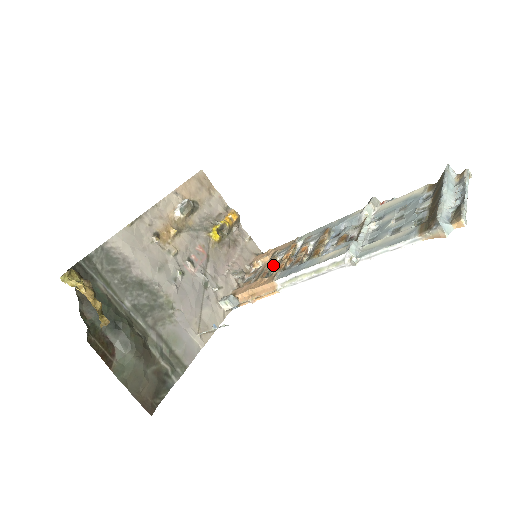
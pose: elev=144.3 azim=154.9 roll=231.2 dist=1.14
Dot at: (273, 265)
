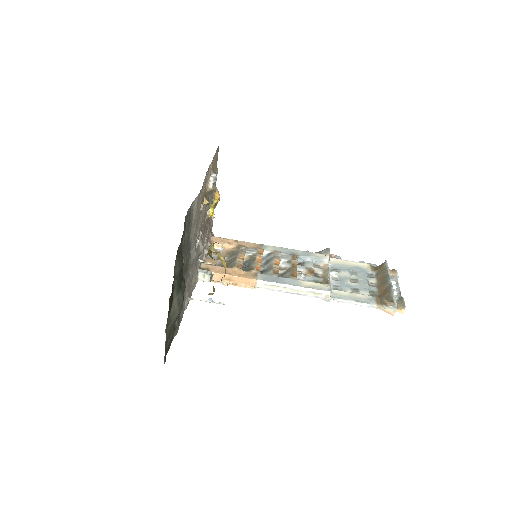
Dot at: (241, 258)
